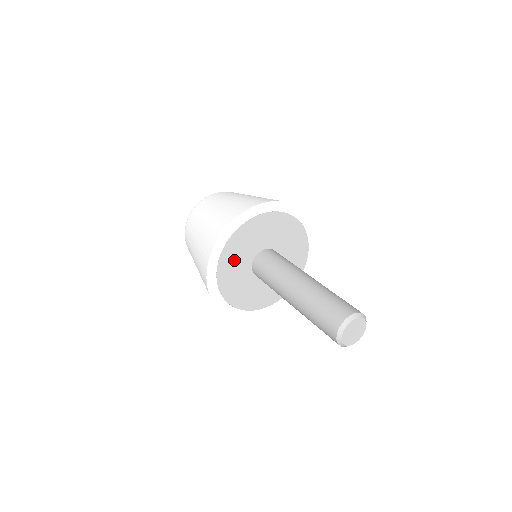
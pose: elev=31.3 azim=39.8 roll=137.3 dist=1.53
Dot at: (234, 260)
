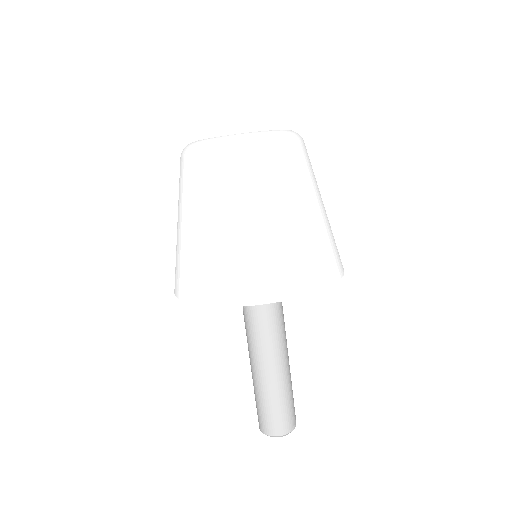
Dot at: occluded
